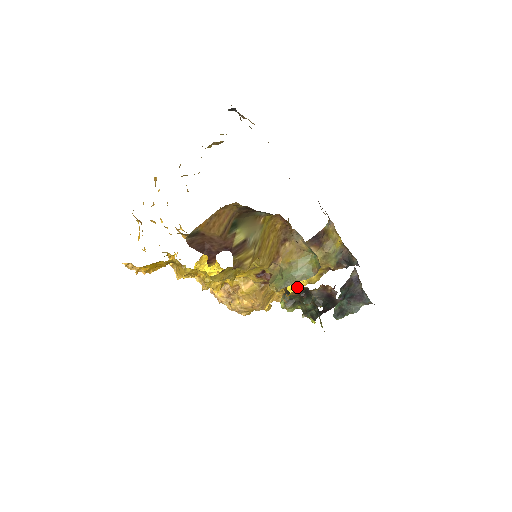
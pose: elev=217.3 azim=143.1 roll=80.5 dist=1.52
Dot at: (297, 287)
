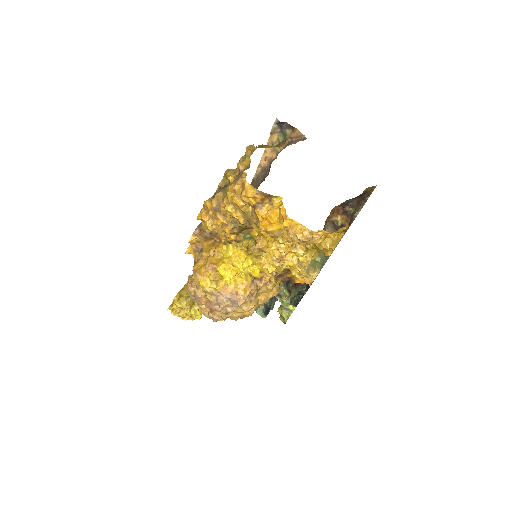
Dot at: occluded
